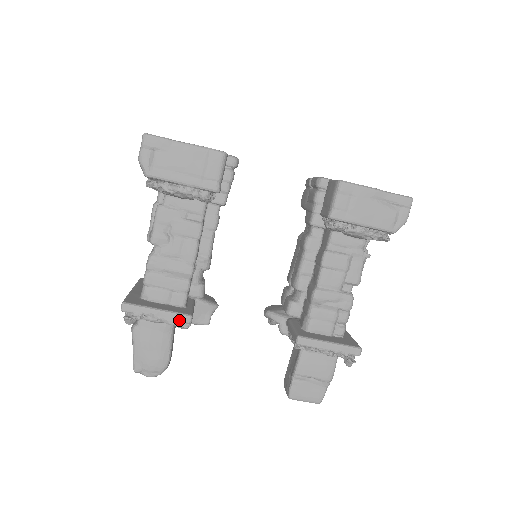
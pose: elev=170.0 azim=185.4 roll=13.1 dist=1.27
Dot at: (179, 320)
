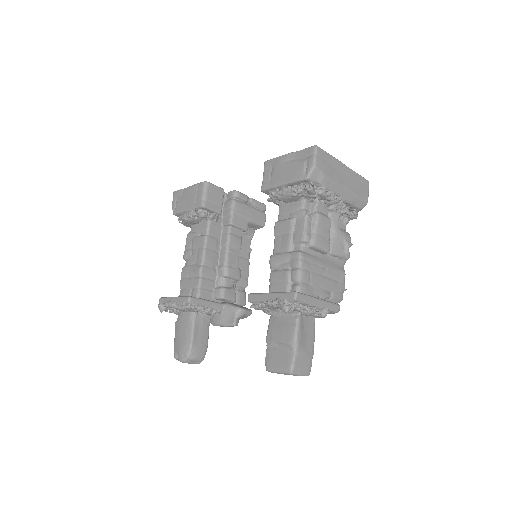
Dot at: (183, 301)
